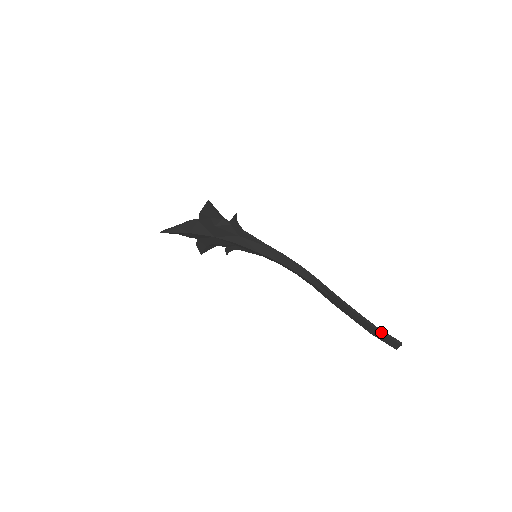
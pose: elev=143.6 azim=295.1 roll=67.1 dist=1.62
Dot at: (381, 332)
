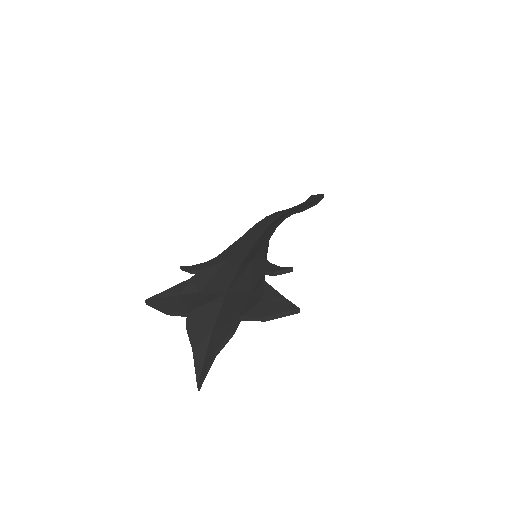
Dot at: occluded
